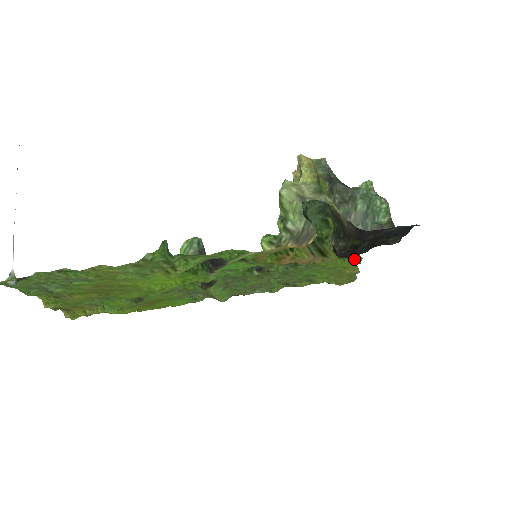
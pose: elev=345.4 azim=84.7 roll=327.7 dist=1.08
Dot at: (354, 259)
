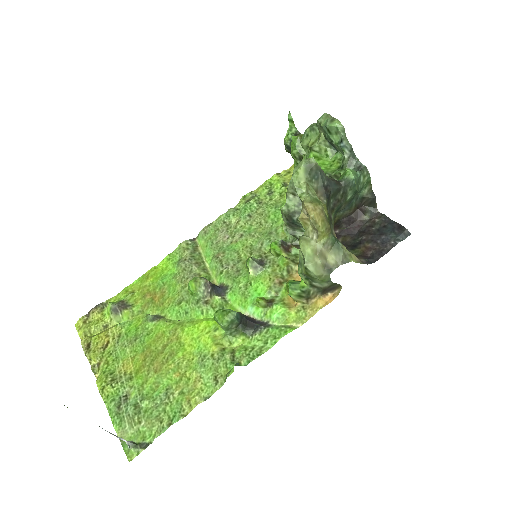
Dot at: occluded
